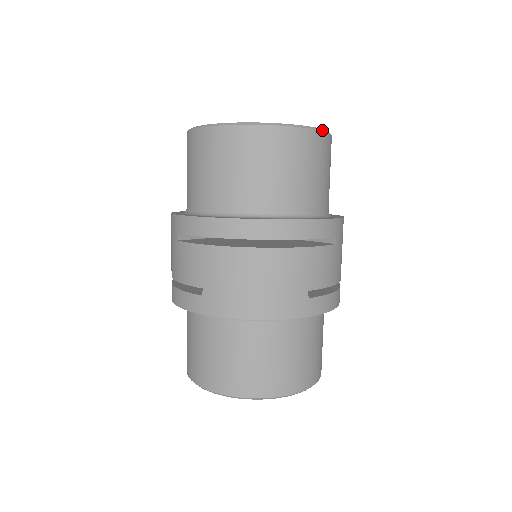
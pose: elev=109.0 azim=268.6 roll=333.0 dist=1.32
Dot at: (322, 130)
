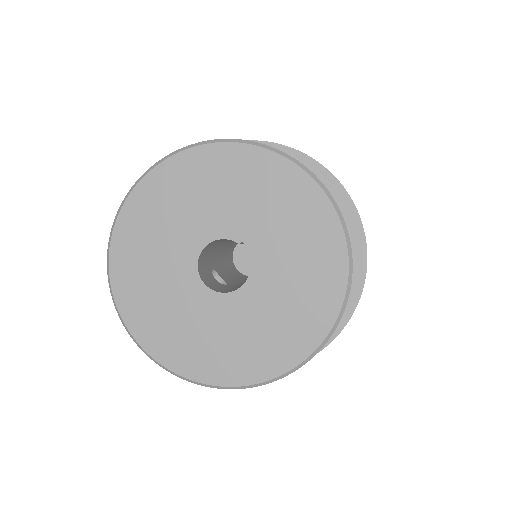
Dot at: (350, 252)
